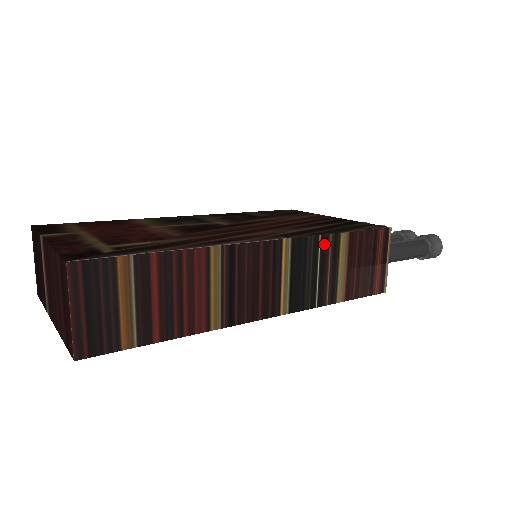
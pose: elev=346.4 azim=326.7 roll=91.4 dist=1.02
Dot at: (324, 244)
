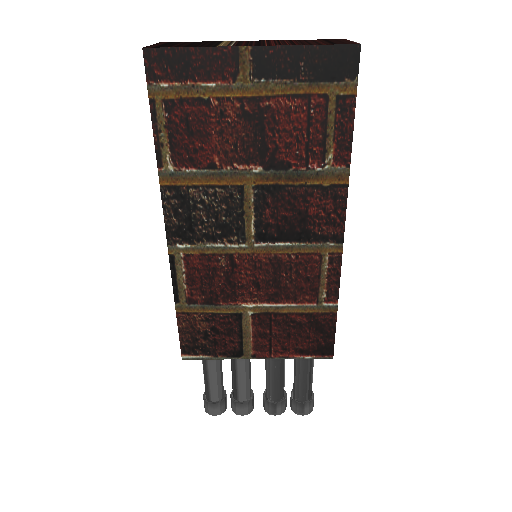
Dot at: occluded
